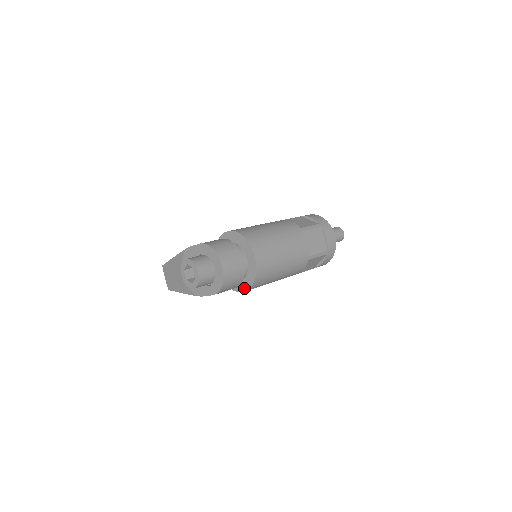
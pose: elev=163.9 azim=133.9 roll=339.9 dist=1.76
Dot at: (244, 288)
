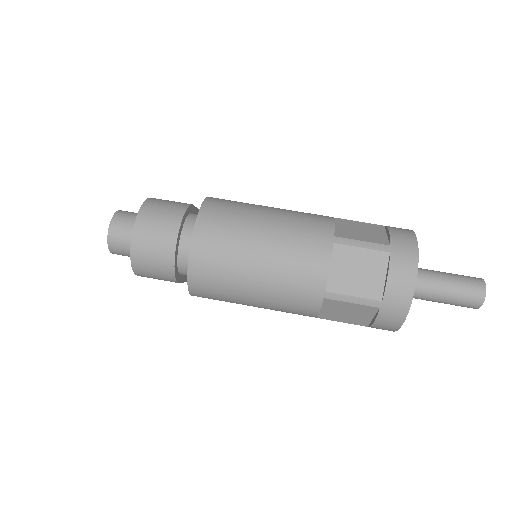
Dot at: occluded
